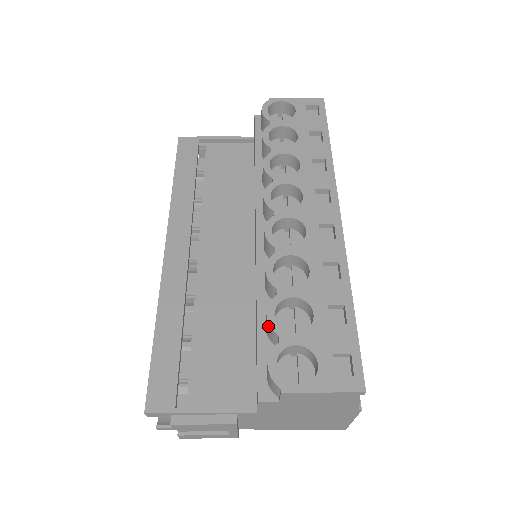
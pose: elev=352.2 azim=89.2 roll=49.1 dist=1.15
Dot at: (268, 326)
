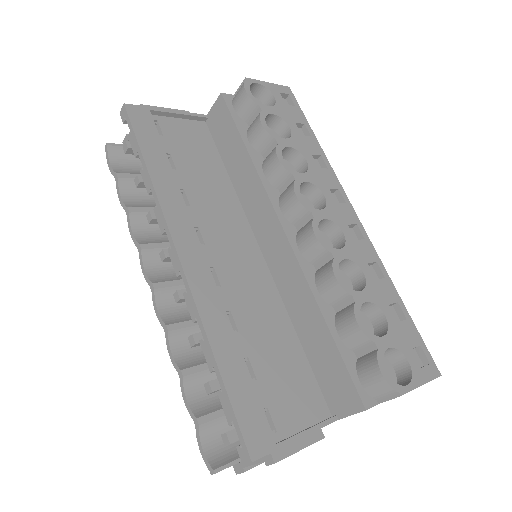
Dot at: (360, 335)
